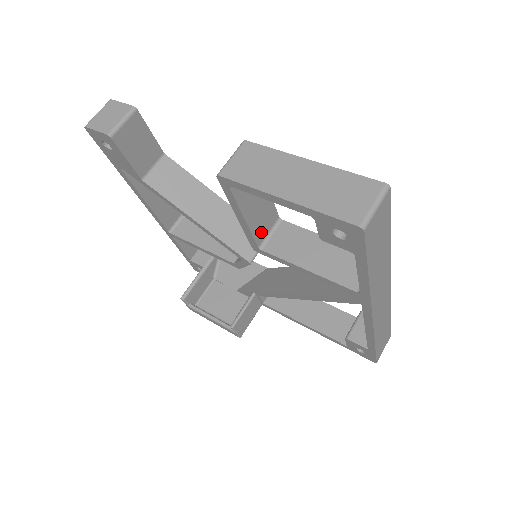
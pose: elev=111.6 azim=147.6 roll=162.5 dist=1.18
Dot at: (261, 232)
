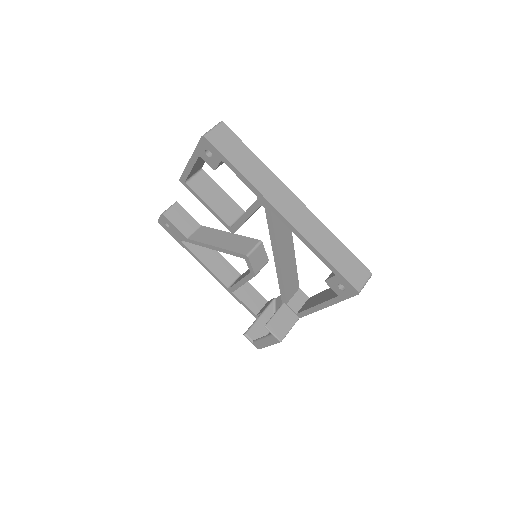
Dot at: (228, 217)
